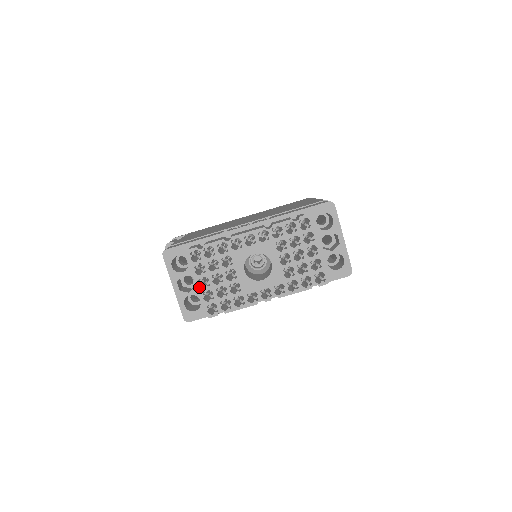
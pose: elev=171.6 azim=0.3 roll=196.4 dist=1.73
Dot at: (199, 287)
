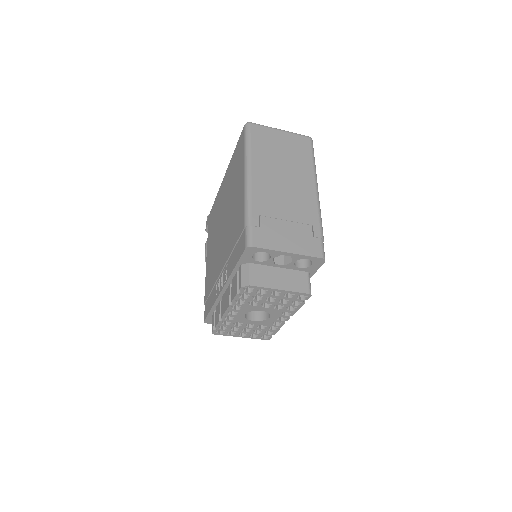
Dot at: (243, 337)
